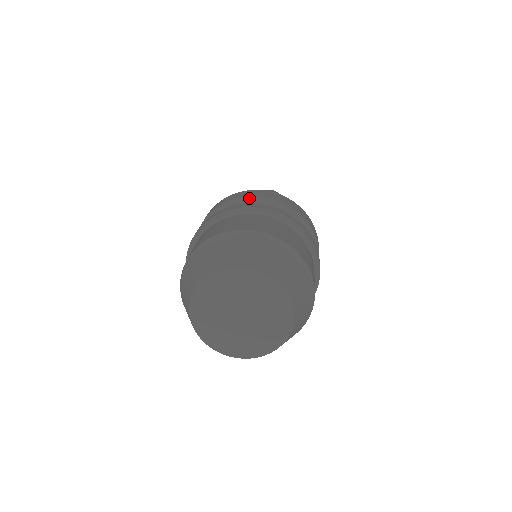
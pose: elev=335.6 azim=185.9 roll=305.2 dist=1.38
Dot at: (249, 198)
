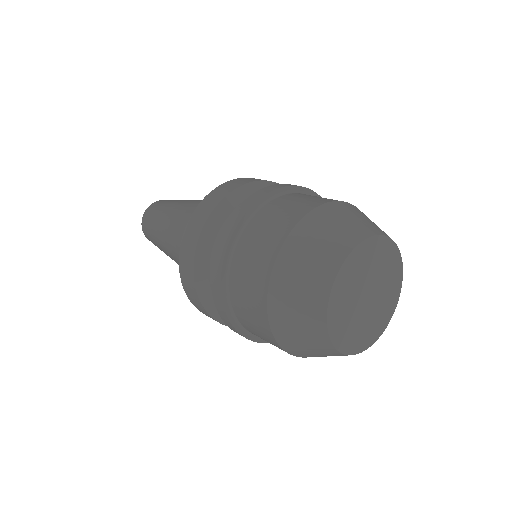
Dot at: (262, 183)
